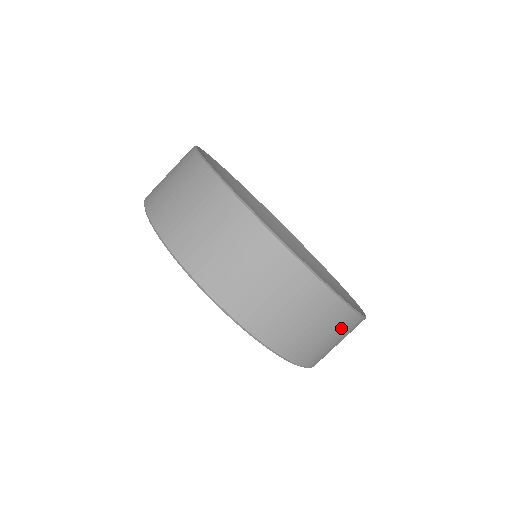
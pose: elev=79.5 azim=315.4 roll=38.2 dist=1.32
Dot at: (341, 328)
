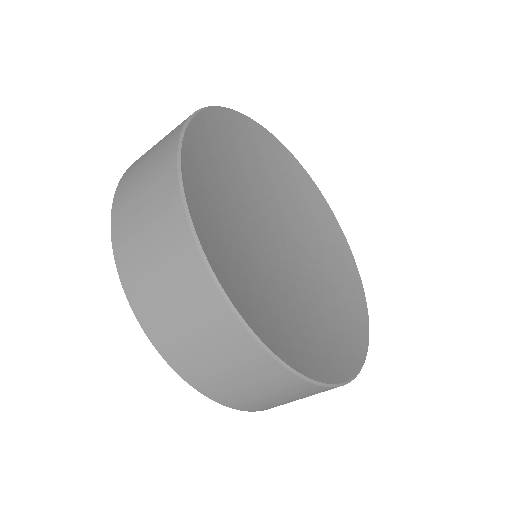
Dot at: (299, 393)
